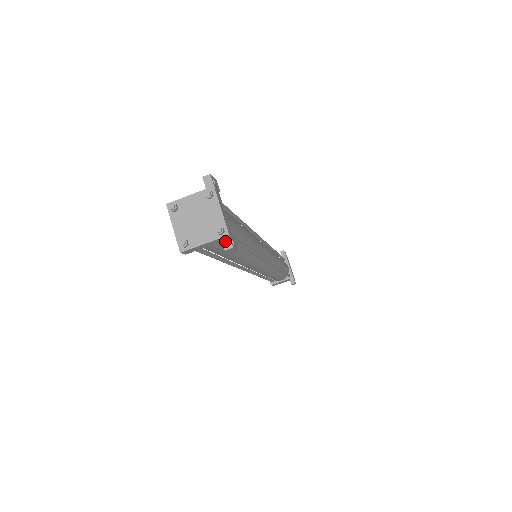
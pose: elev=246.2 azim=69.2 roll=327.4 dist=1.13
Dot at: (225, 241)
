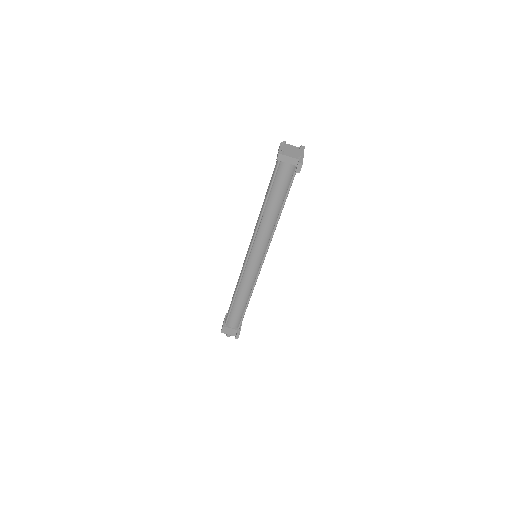
Dot at: (300, 161)
